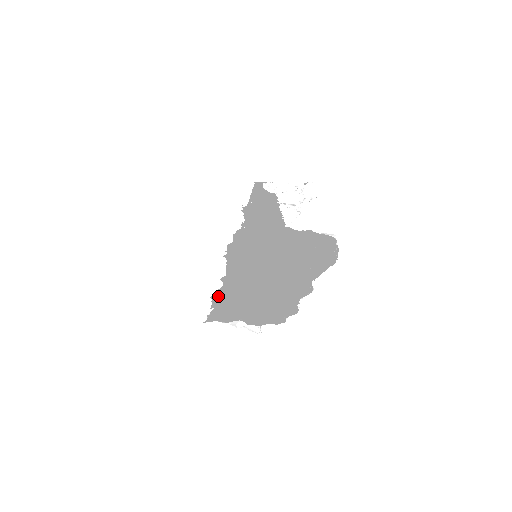
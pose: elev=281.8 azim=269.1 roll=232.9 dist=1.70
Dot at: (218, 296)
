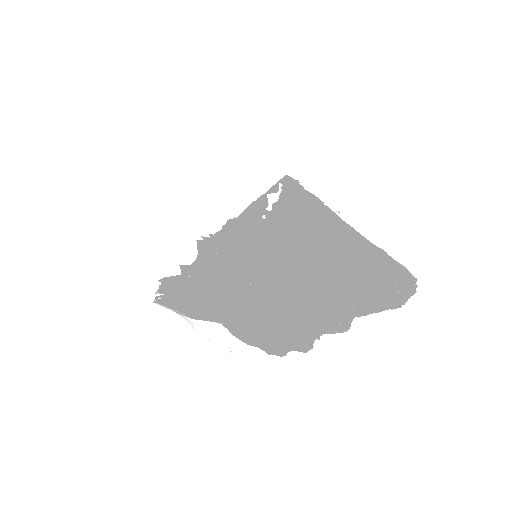
Dot at: (173, 282)
